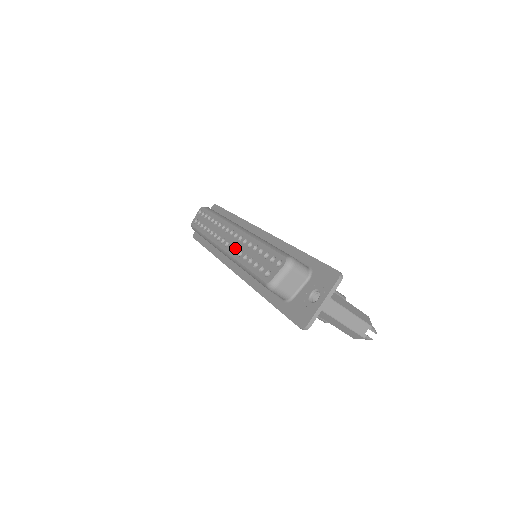
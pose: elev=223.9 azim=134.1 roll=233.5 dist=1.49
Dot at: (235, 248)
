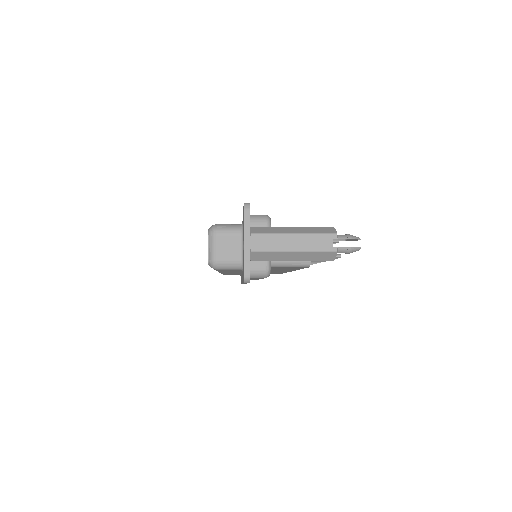
Dot at: occluded
